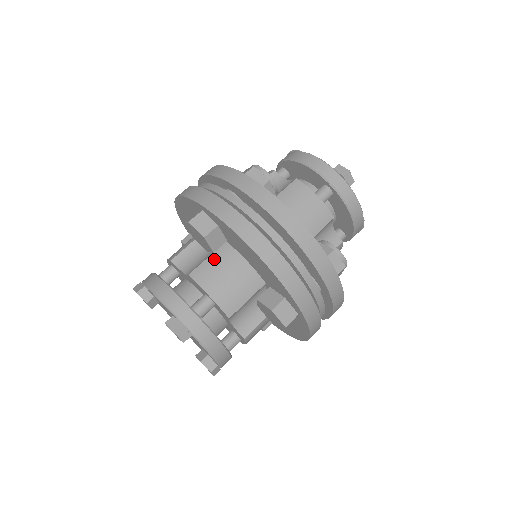
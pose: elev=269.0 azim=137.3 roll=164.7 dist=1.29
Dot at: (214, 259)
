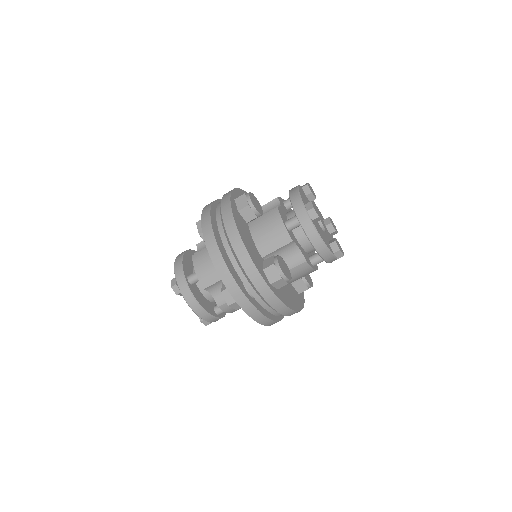
Dot at: (207, 250)
